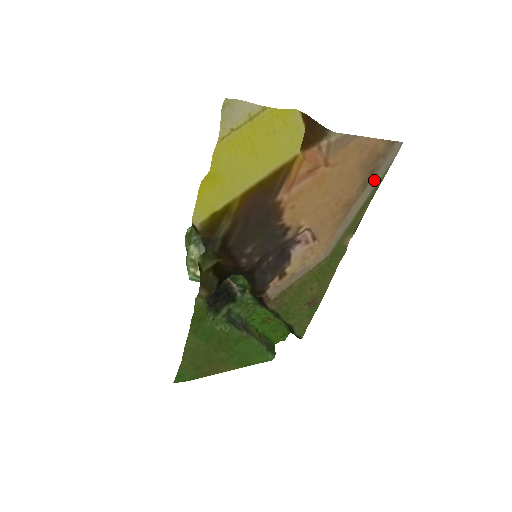
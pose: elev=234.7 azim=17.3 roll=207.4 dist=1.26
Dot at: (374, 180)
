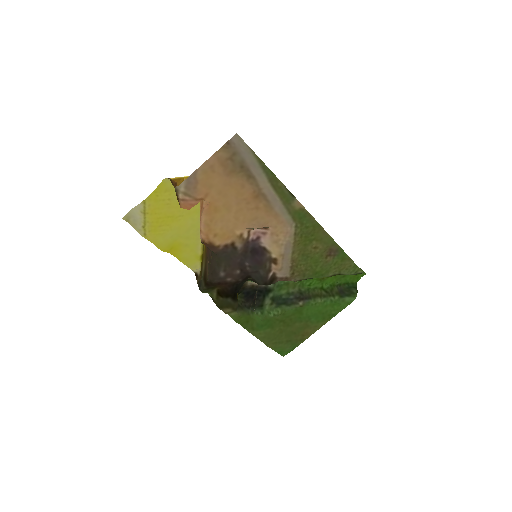
Dot at: (253, 168)
